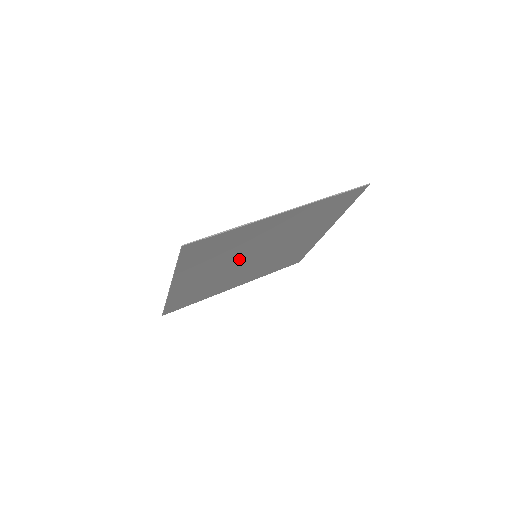
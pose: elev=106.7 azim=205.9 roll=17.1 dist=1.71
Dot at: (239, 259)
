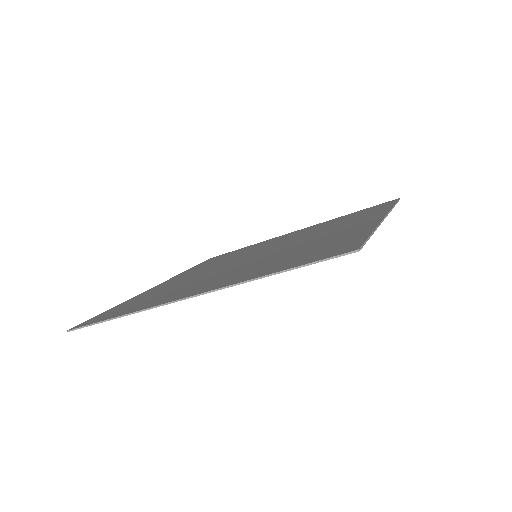
Dot at: occluded
